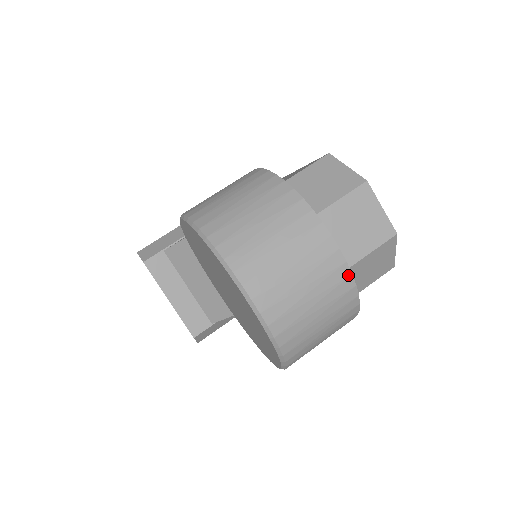
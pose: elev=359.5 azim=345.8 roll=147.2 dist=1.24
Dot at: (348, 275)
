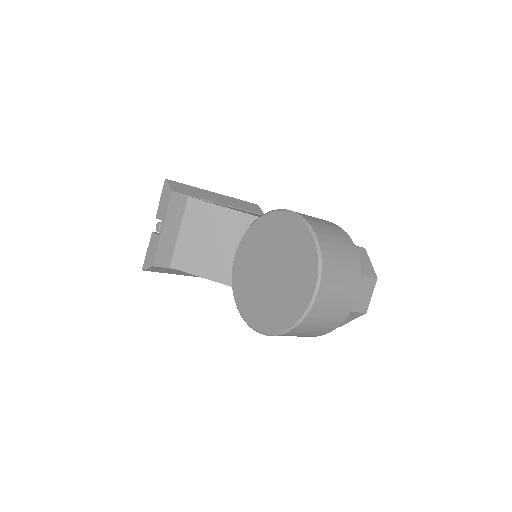
Dot at: (347, 315)
